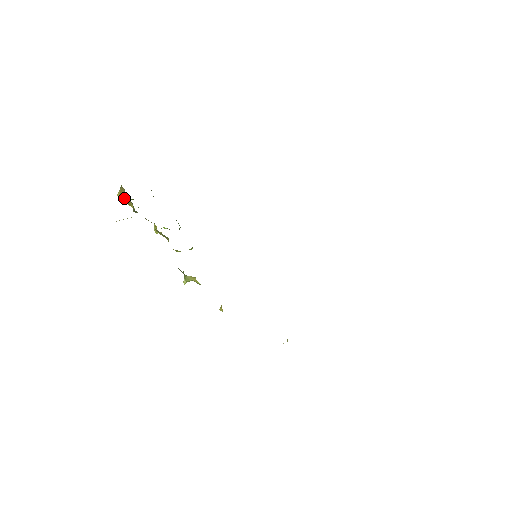
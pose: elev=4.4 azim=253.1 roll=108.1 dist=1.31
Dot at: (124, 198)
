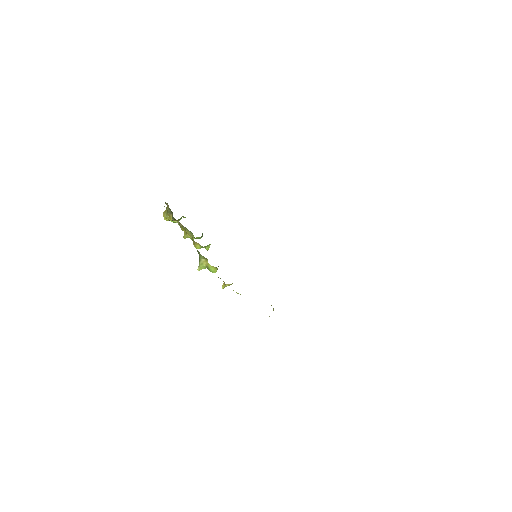
Dot at: (167, 213)
